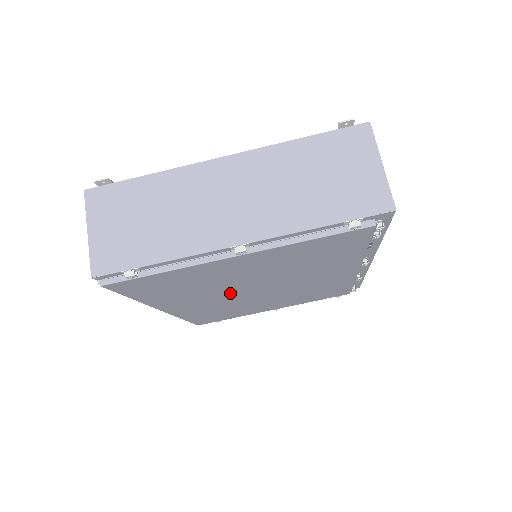
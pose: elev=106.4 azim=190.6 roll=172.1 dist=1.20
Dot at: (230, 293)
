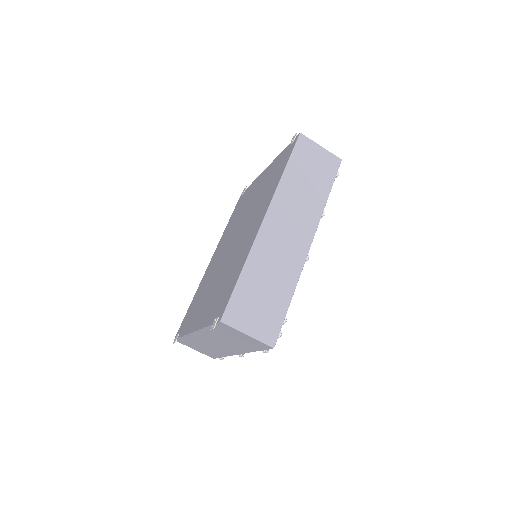
Dot at: occluded
